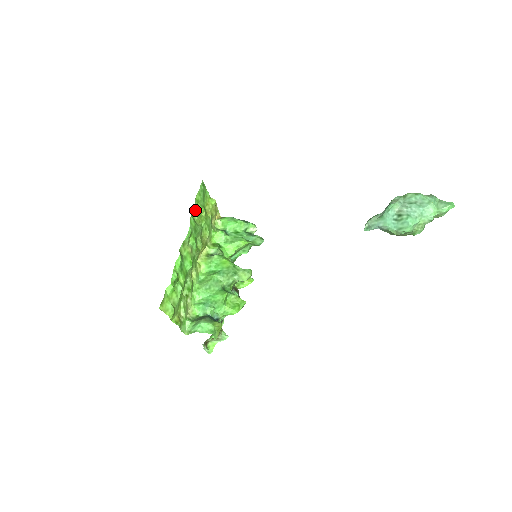
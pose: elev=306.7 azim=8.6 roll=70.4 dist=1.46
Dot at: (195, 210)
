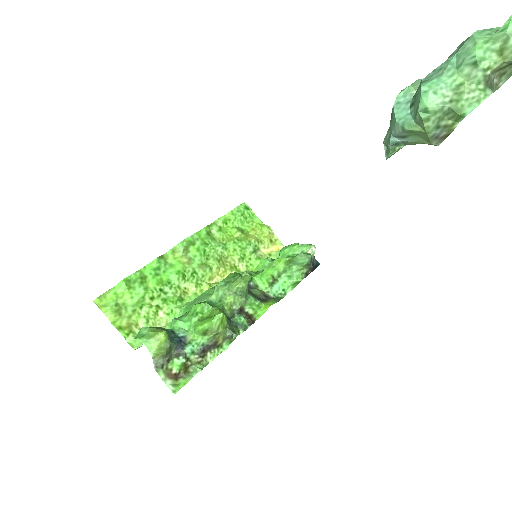
Dot at: (217, 226)
